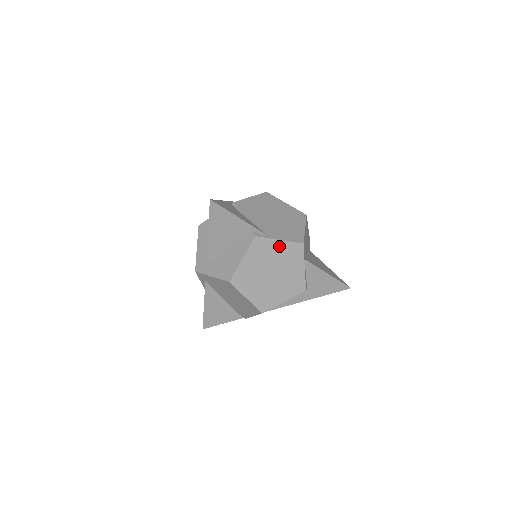
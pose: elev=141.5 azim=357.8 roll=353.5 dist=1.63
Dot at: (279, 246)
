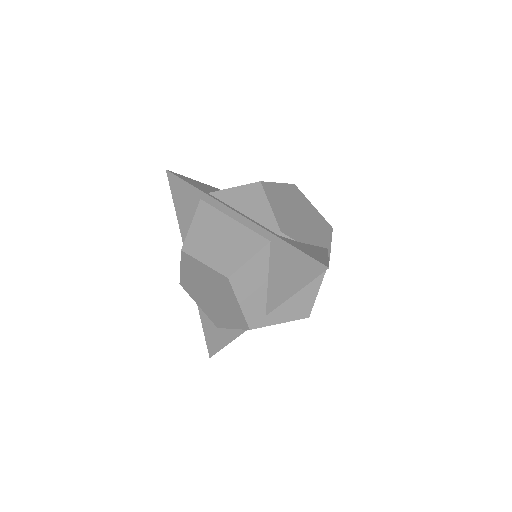
Dot at: occluded
